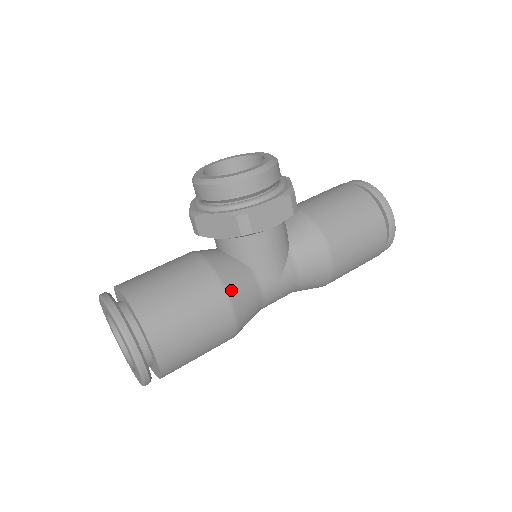
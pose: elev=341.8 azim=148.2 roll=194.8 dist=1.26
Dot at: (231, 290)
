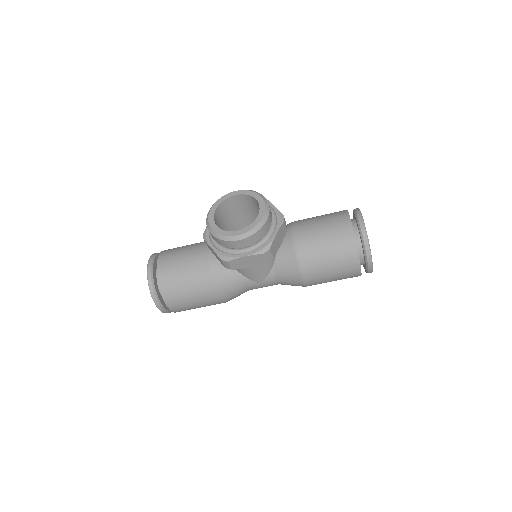
Dot at: (220, 287)
